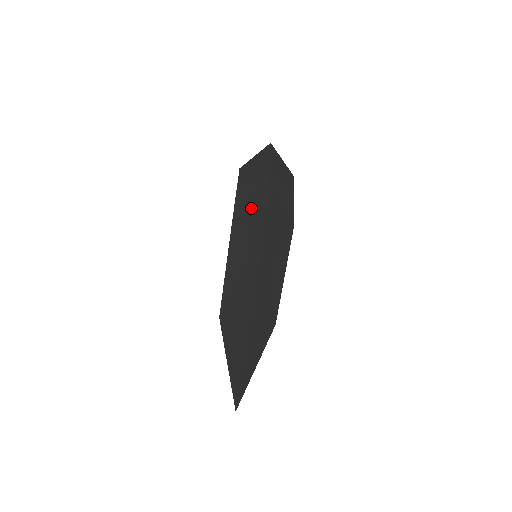
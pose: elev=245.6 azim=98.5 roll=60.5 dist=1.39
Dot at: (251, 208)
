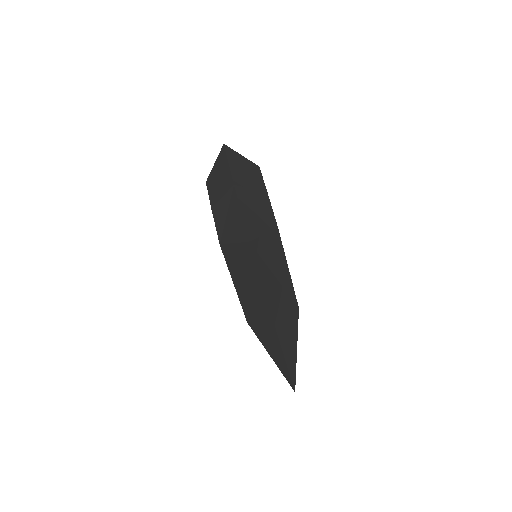
Dot at: (231, 228)
